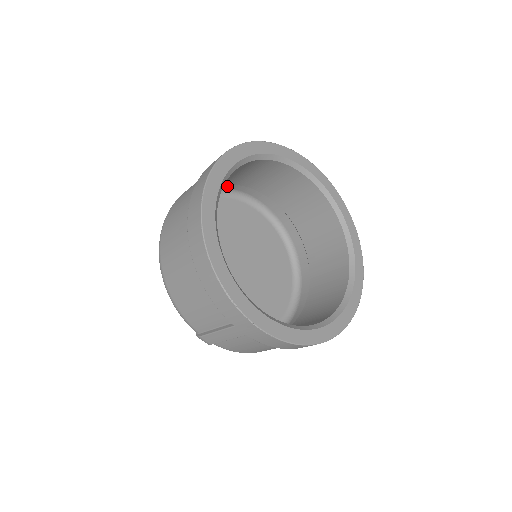
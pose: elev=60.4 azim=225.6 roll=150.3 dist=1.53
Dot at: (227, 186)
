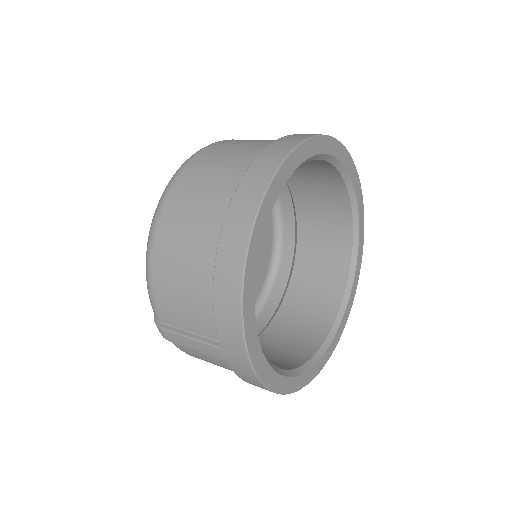
Dot at: occluded
